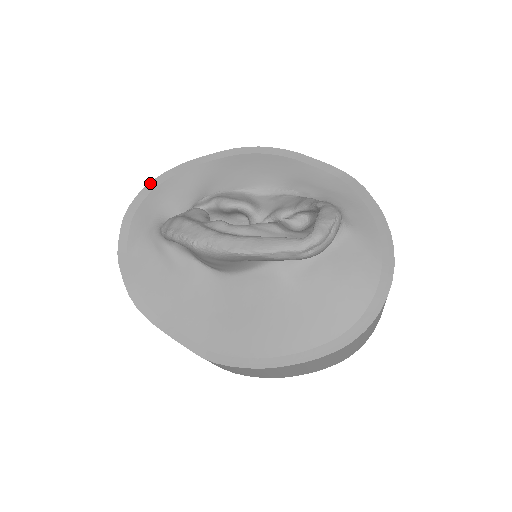
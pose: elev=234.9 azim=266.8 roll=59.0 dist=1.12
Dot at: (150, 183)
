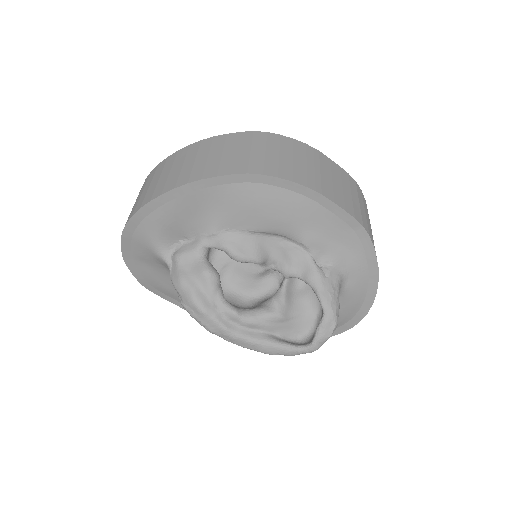
Dot at: (146, 205)
